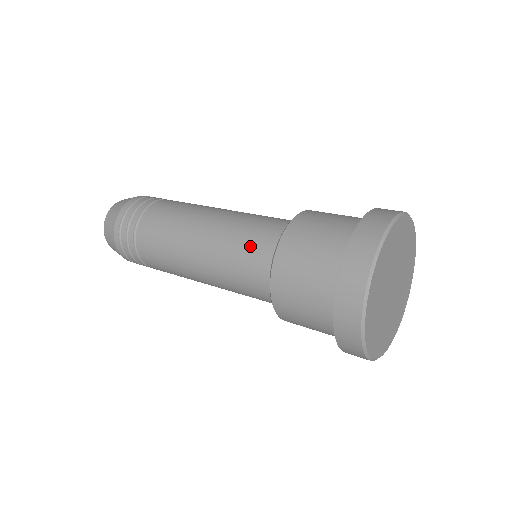
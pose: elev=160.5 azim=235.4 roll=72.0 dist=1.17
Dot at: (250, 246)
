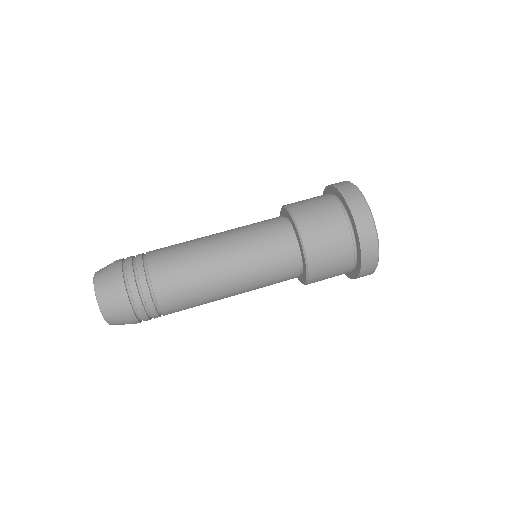
Dot at: (279, 275)
